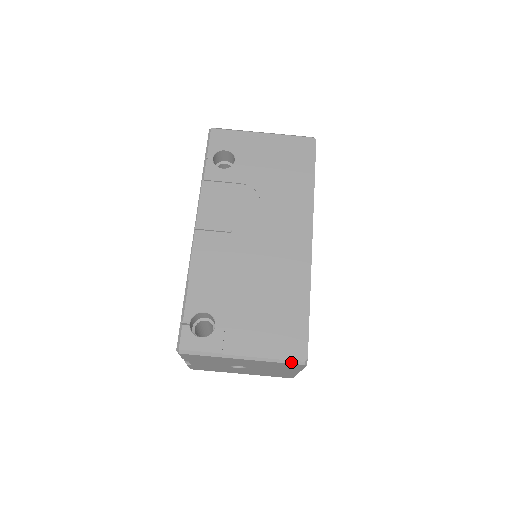
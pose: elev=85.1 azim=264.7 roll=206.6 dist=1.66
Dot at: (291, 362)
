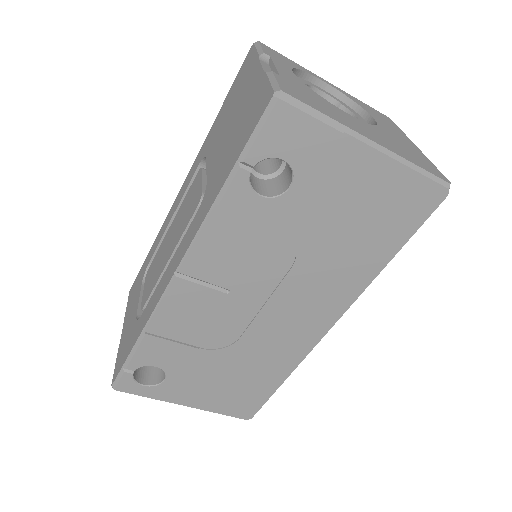
Dot at: occluded
